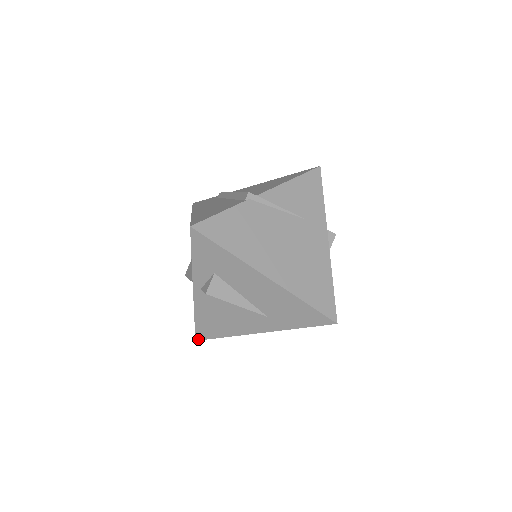
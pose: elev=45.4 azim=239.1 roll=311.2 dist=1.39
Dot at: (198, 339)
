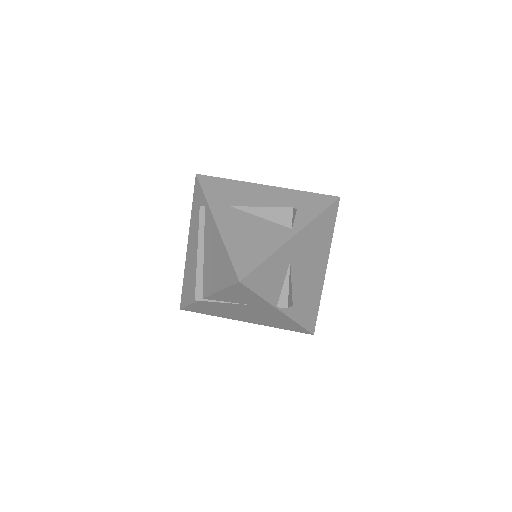
Dot at: occluded
